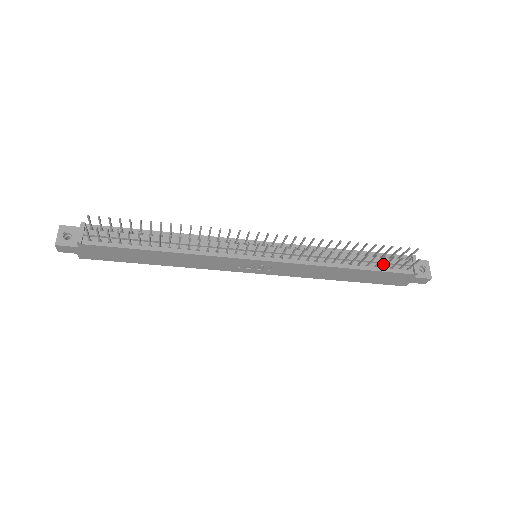
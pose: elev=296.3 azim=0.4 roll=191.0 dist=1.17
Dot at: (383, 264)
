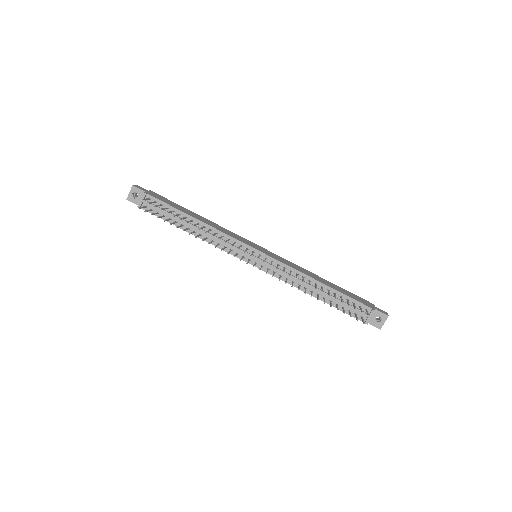
Dot at: (344, 305)
